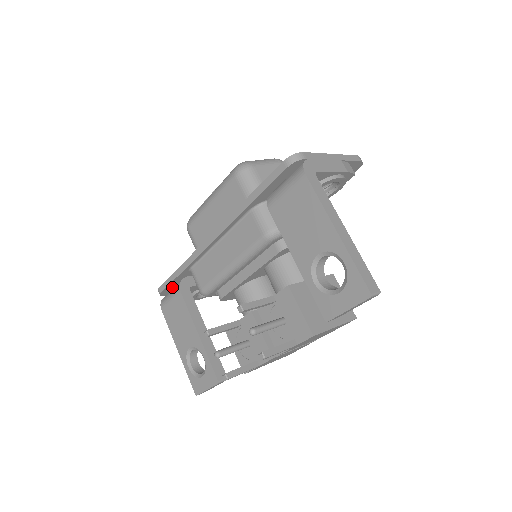
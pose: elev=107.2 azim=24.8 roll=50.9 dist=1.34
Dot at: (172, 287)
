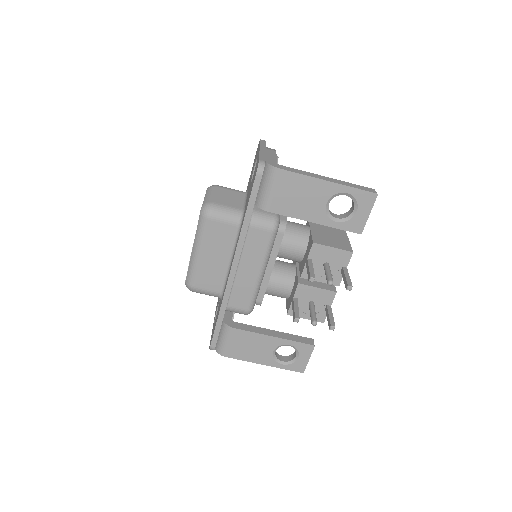
Dot at: occluded
